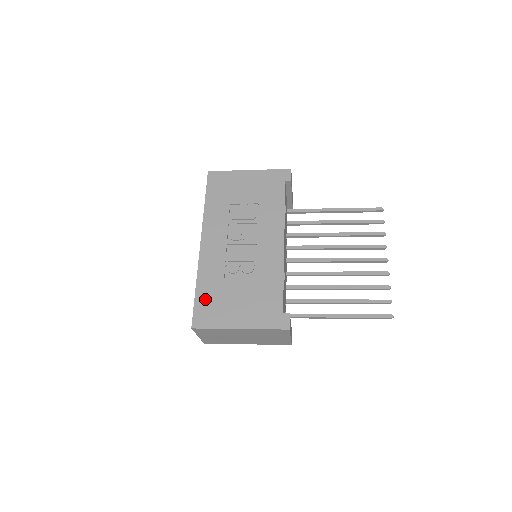
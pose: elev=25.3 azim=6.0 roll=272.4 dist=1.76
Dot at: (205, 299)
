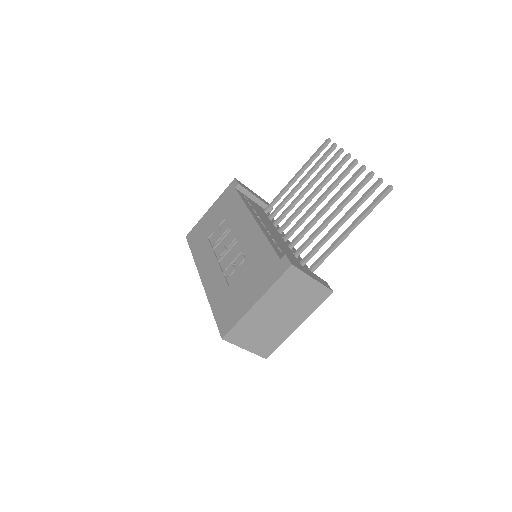
Dot at: (221, 310)
